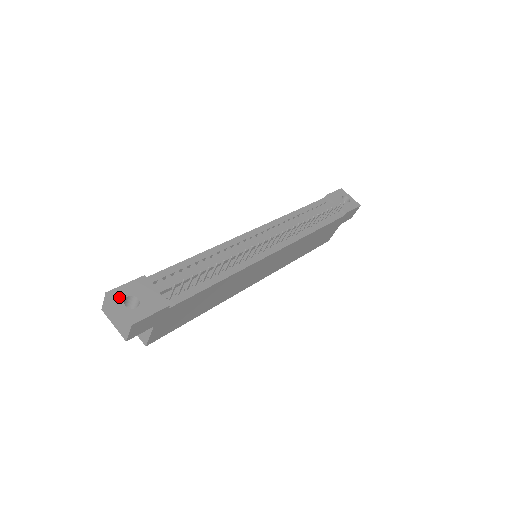
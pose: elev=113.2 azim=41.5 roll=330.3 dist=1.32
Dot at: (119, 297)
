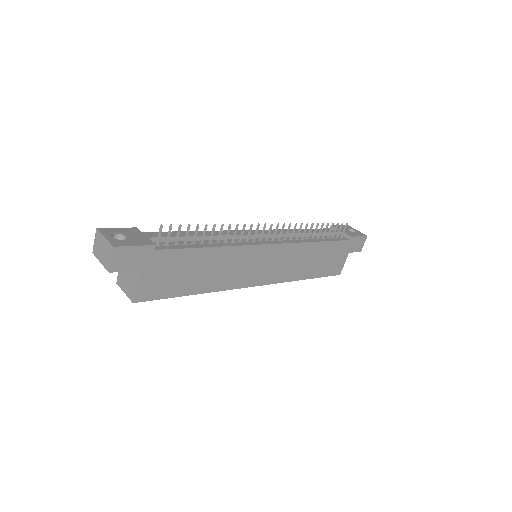
Dot at: (108, 232)
